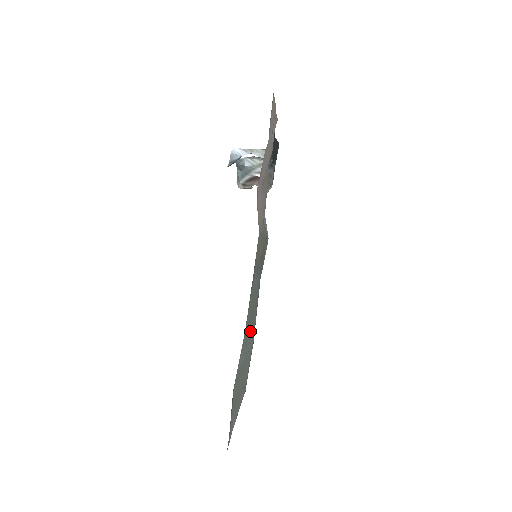
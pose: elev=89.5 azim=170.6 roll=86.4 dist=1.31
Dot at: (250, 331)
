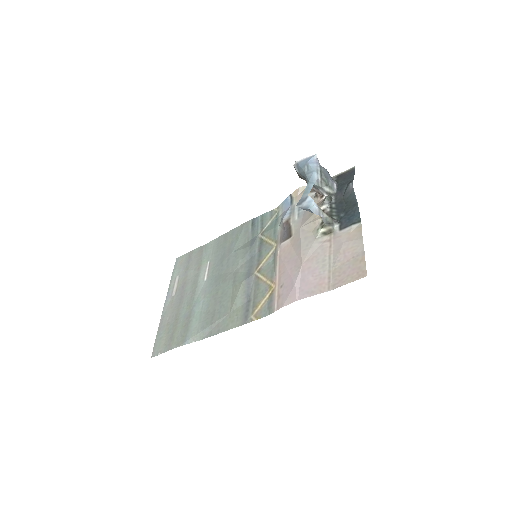
Dot at: (211, 288)
